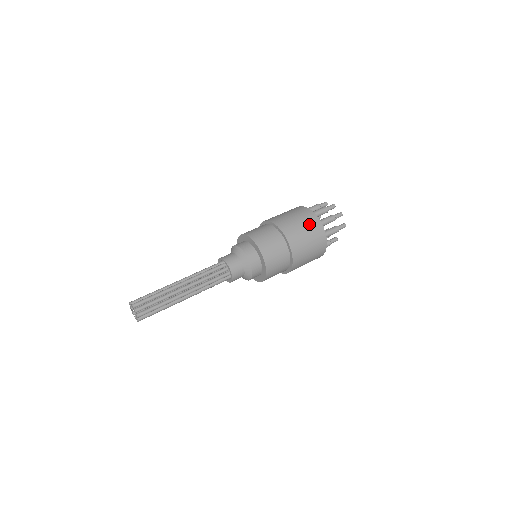
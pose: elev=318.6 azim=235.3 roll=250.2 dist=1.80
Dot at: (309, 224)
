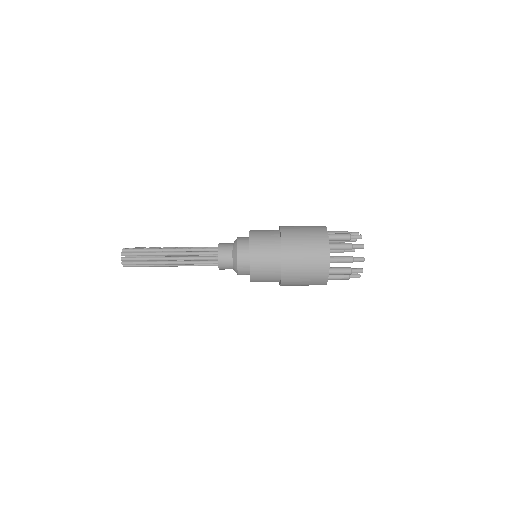
Dot at: occluded
